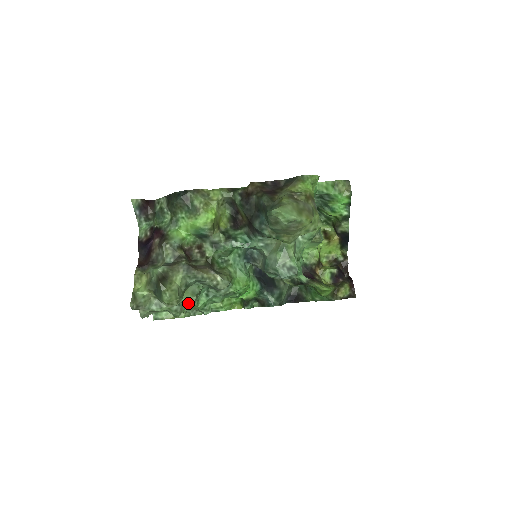
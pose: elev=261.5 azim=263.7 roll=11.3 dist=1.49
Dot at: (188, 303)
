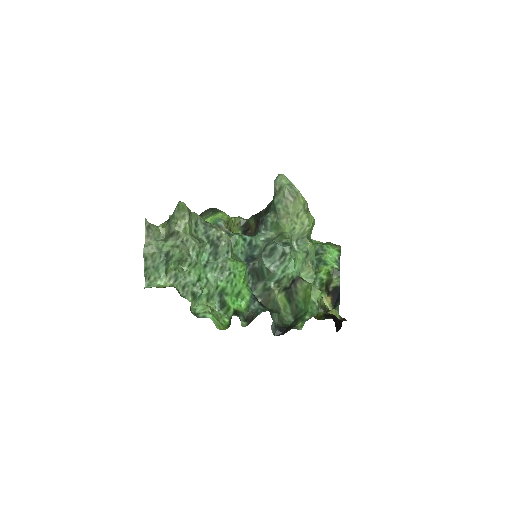
Dot at: (188, 254)
